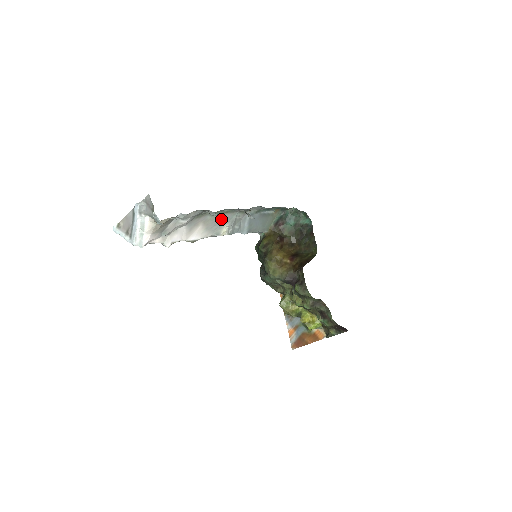
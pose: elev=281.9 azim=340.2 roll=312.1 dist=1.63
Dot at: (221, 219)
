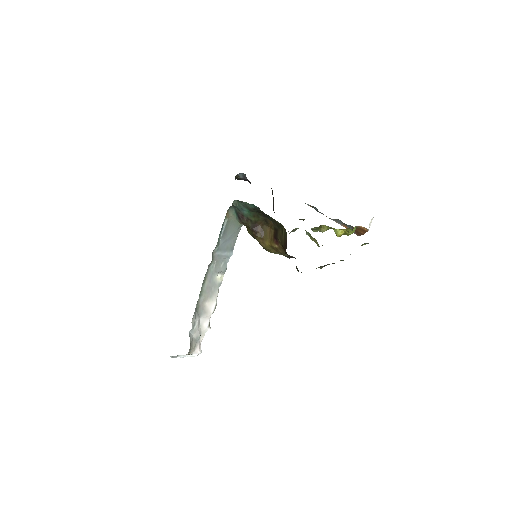
Dot at: (209, 283)
